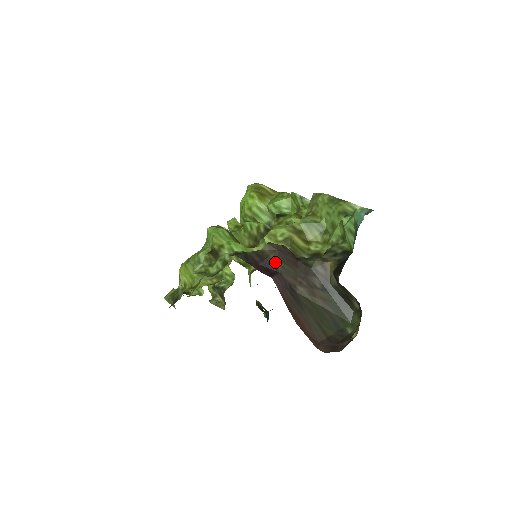
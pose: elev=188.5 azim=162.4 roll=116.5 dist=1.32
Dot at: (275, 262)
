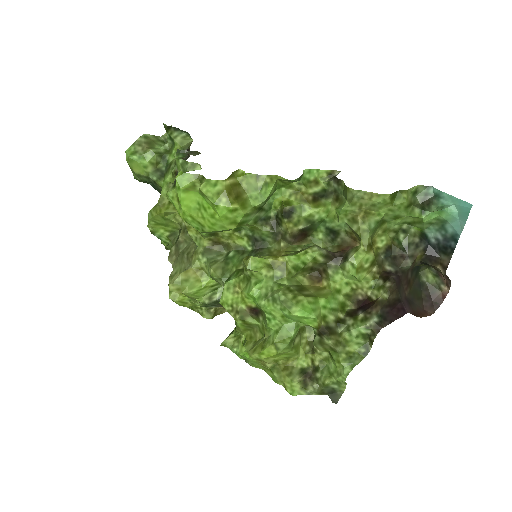
Dot at: (398, 298)
